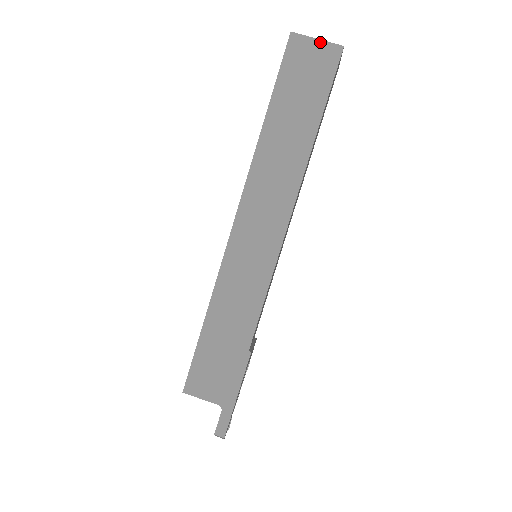
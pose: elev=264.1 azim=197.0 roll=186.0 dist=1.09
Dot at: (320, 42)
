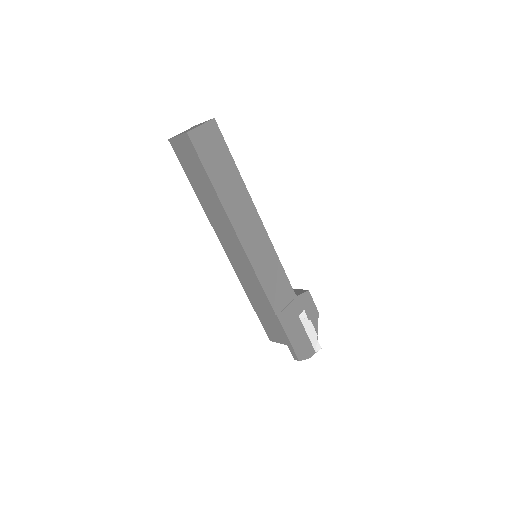
Dot at: (179, 137)
